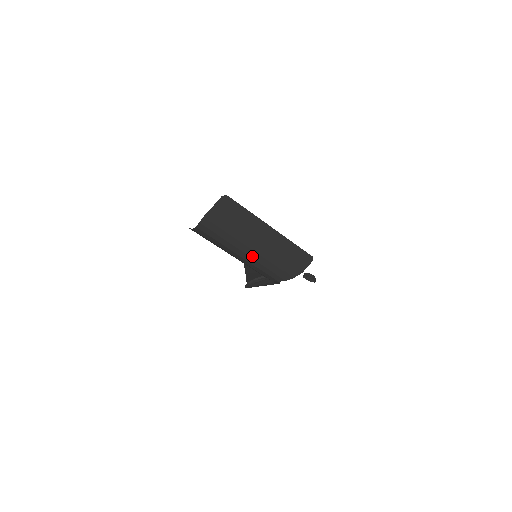
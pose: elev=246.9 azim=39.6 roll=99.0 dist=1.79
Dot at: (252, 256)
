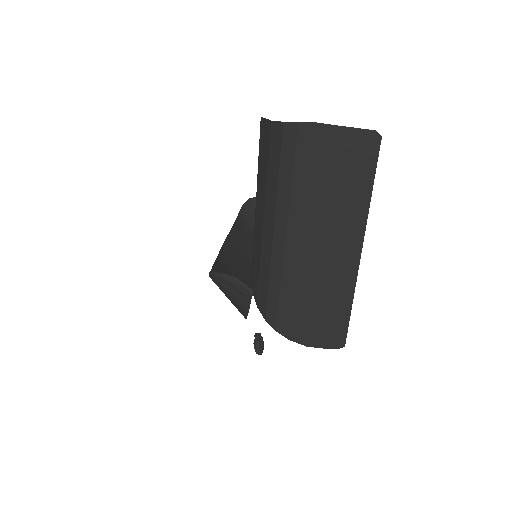
Dot at: (288, 252)
